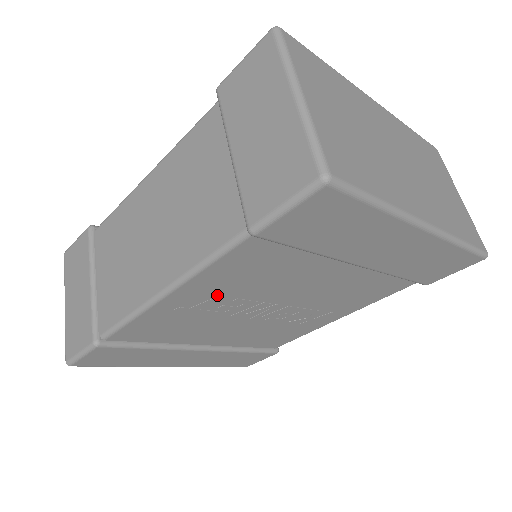
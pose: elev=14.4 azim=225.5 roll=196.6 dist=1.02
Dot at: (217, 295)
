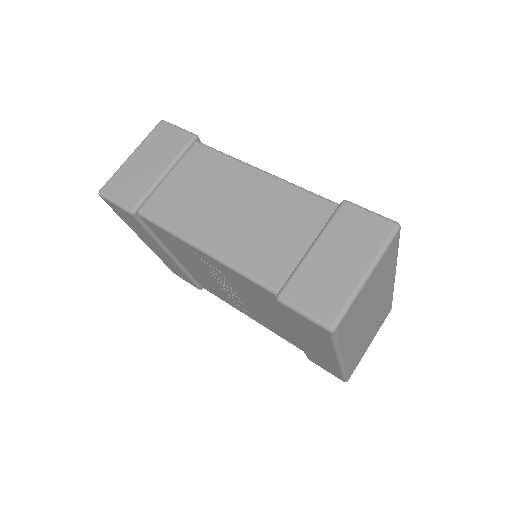
Dot at: (222, 273)
